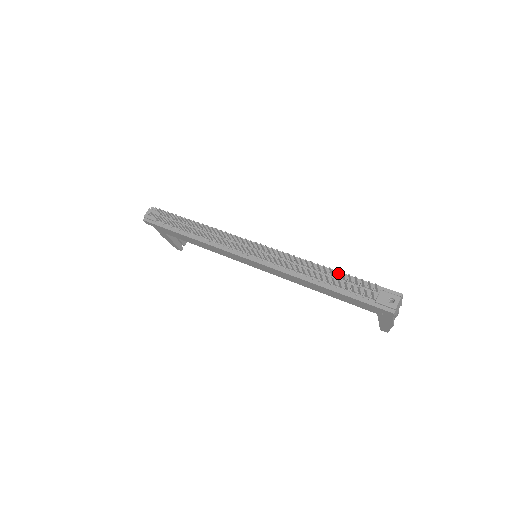
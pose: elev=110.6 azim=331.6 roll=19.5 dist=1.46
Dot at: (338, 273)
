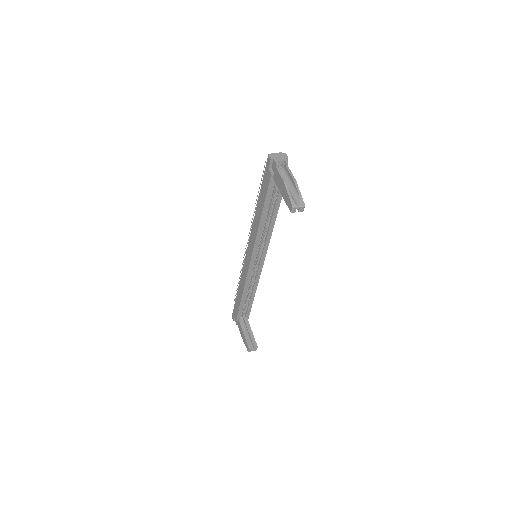
Dot at: occluded
